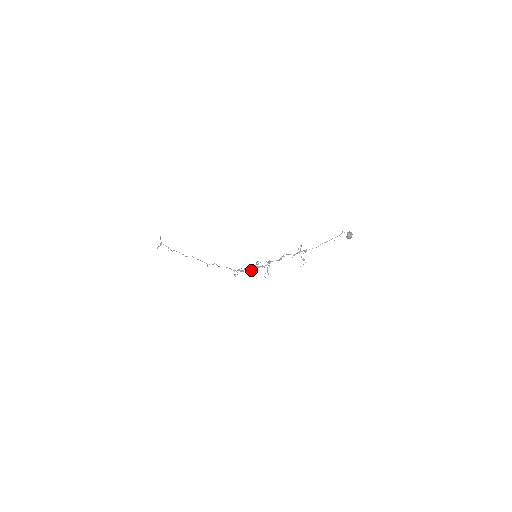
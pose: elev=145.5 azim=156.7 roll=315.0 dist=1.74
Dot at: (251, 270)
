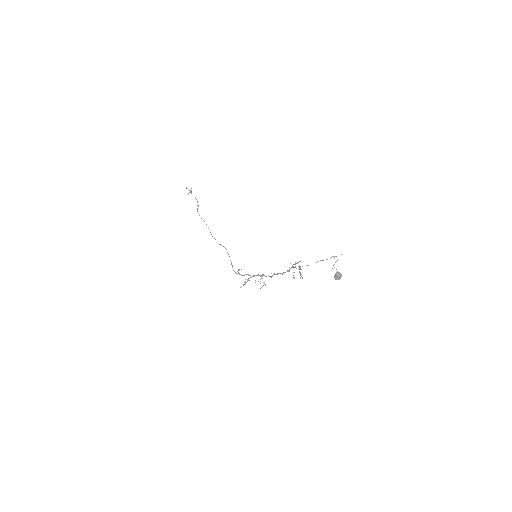
Dot at: (243, 285)
